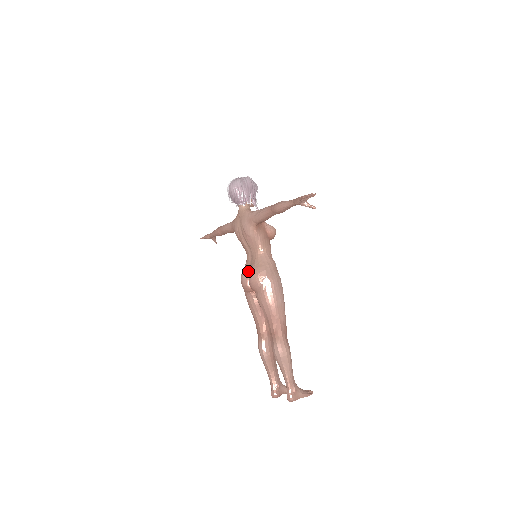
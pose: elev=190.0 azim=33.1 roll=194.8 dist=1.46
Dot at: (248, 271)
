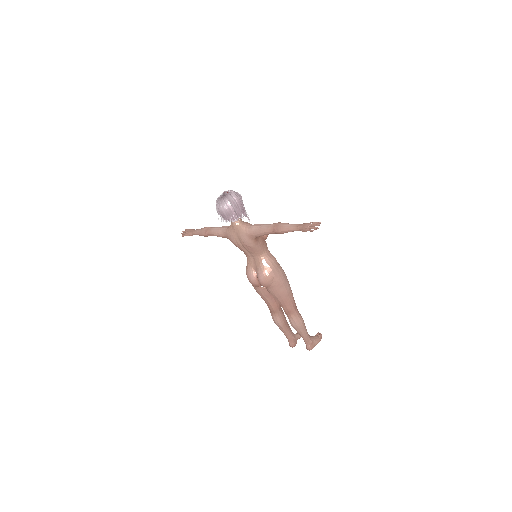
Dot at: (254, 272)
